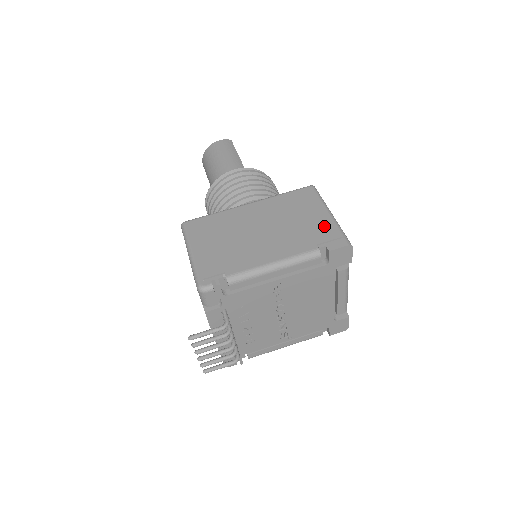
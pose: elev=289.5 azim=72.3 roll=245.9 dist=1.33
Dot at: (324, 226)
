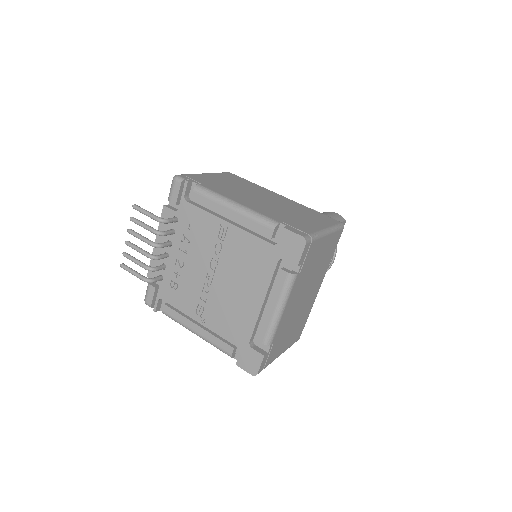
Dot at: (307, 226)
